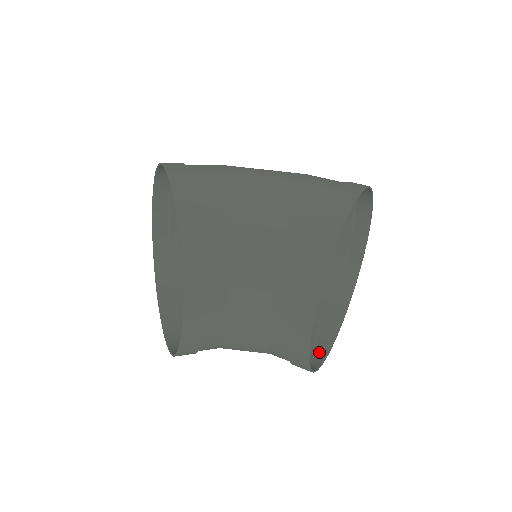
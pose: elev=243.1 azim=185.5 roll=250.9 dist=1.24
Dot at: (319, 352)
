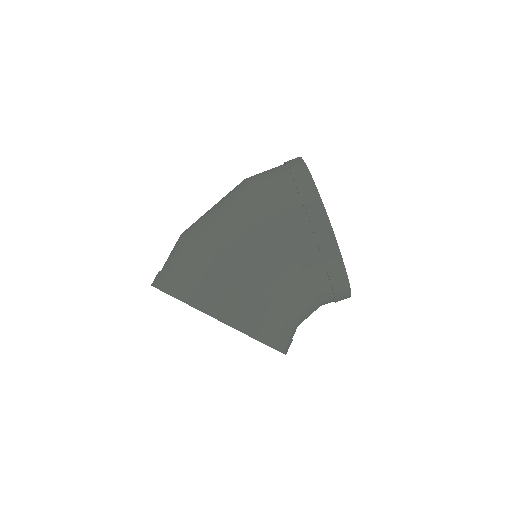
Dot at: occluded
